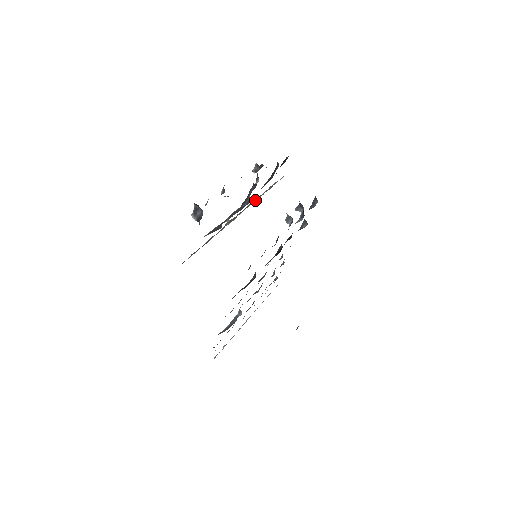
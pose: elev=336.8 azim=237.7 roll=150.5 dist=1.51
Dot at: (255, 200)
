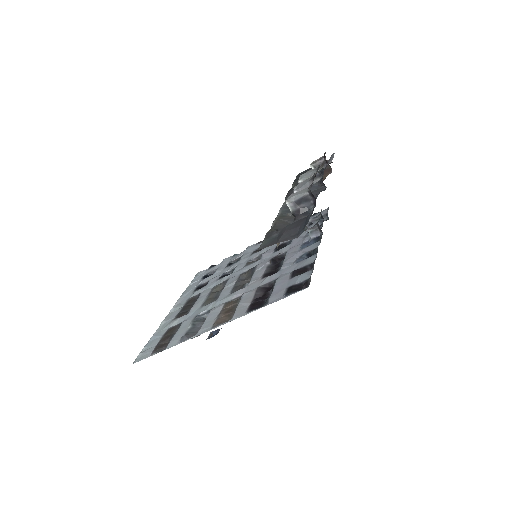
Dot at: occluded
